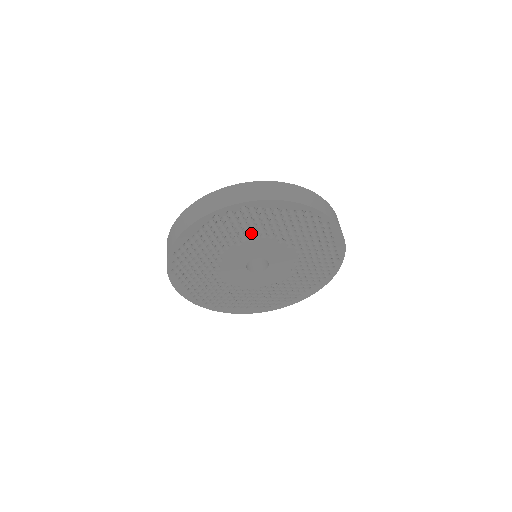
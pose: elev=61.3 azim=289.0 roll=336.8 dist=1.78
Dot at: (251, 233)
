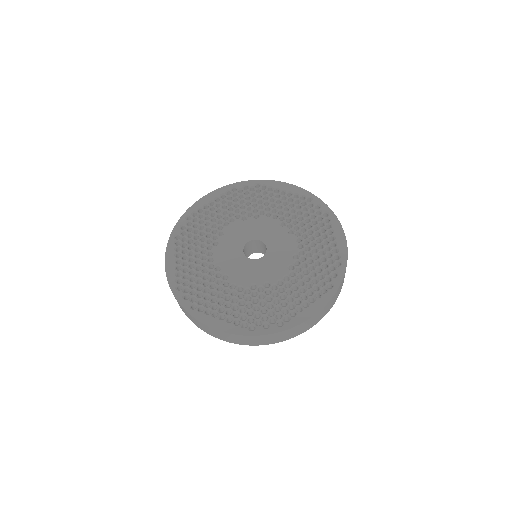
Dot at: (258, 211)
